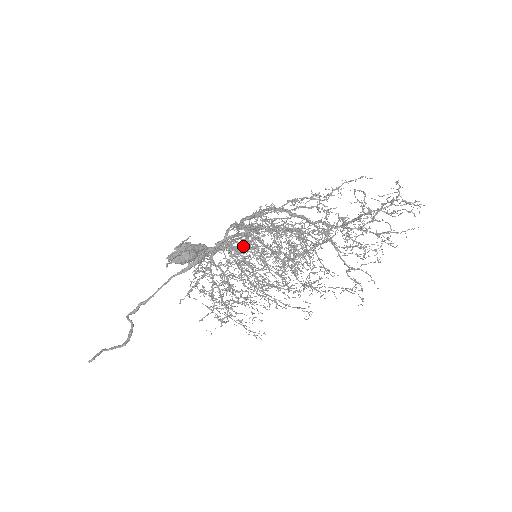
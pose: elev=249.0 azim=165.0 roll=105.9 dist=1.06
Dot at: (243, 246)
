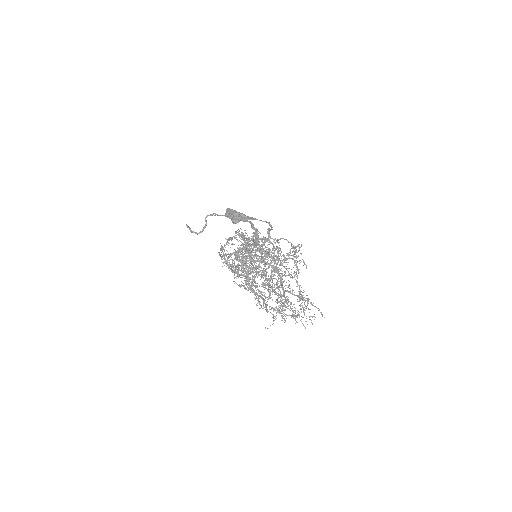
Dot at: (258, 240)
